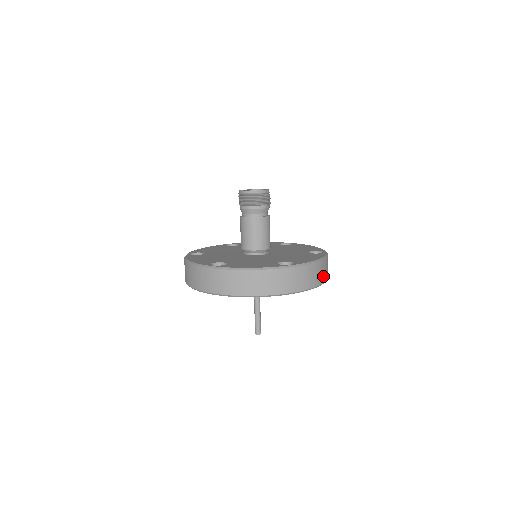
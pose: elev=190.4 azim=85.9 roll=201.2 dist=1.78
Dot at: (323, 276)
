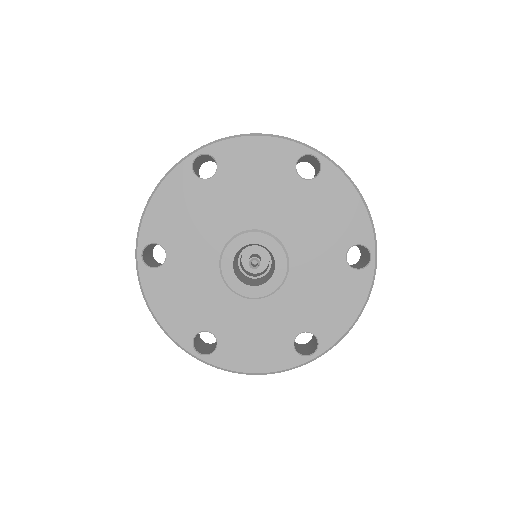
Dot at: occluded
